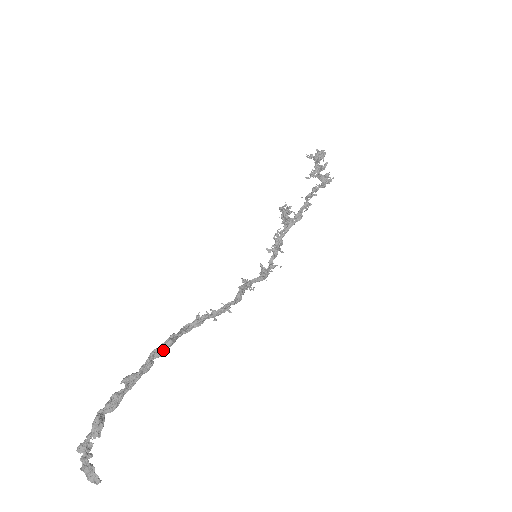
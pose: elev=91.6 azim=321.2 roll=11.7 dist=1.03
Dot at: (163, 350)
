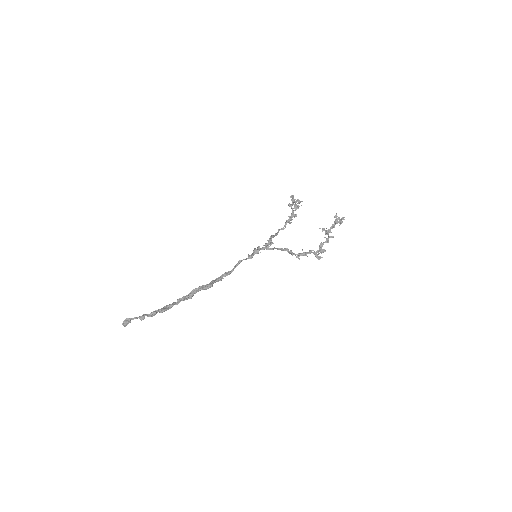
Dot at: occluded
